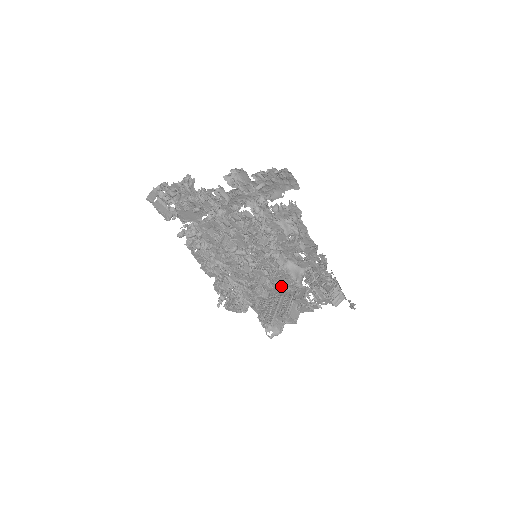
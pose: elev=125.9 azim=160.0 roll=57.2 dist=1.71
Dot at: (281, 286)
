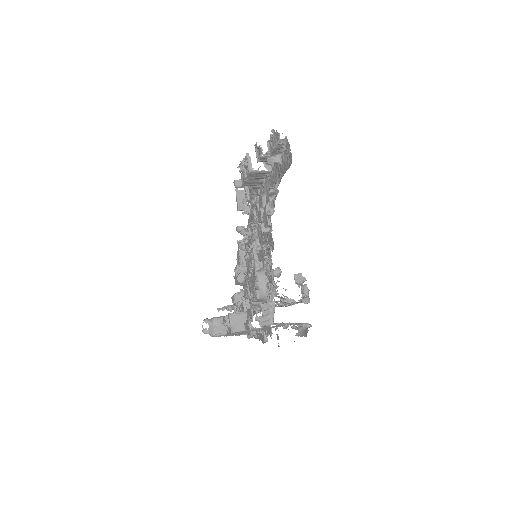
Dot at: (250, 292)
